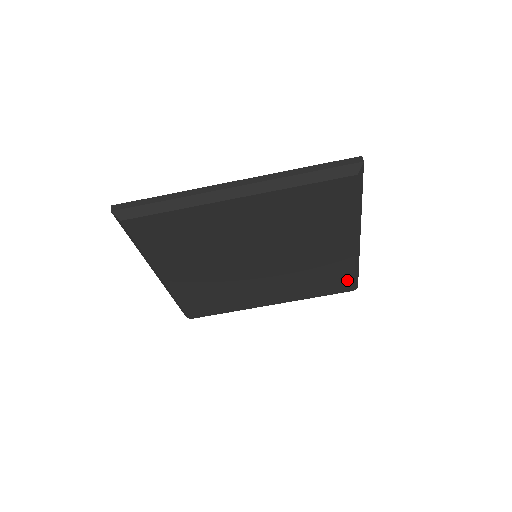
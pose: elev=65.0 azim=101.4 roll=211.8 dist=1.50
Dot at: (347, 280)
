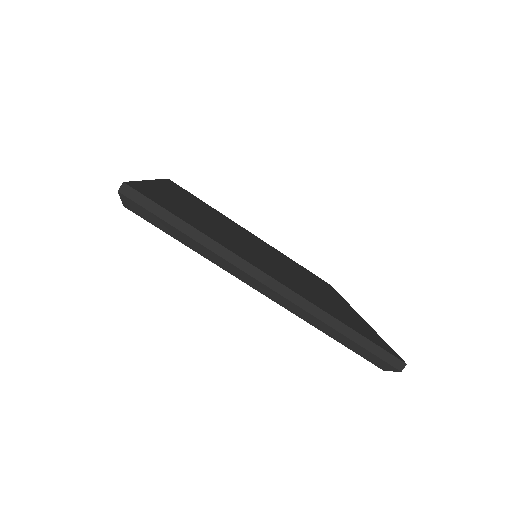
Dot at: occluded
